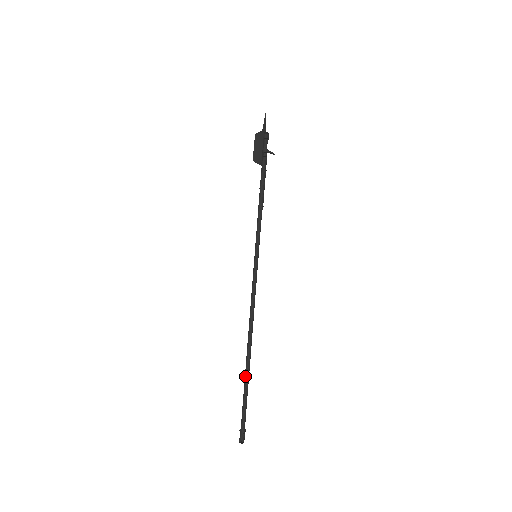
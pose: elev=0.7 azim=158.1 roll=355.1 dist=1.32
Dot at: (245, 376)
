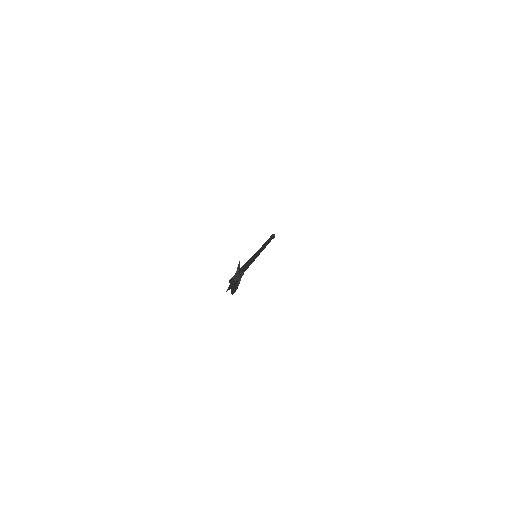
Dot at: (267, 242)
